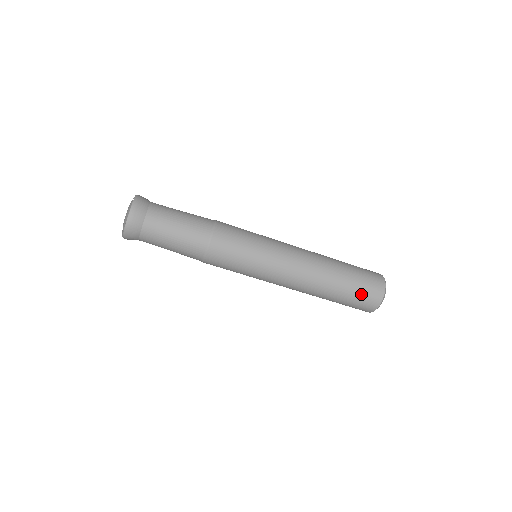
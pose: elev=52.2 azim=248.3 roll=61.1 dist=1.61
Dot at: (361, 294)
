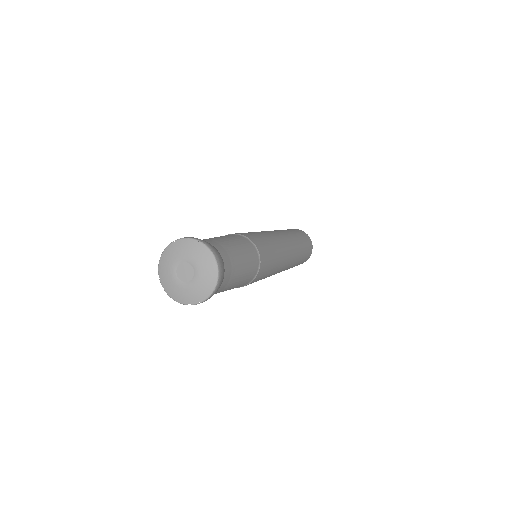
Dot at: occluded
